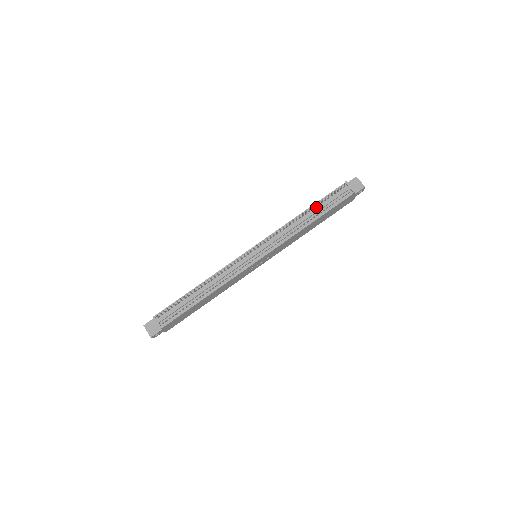
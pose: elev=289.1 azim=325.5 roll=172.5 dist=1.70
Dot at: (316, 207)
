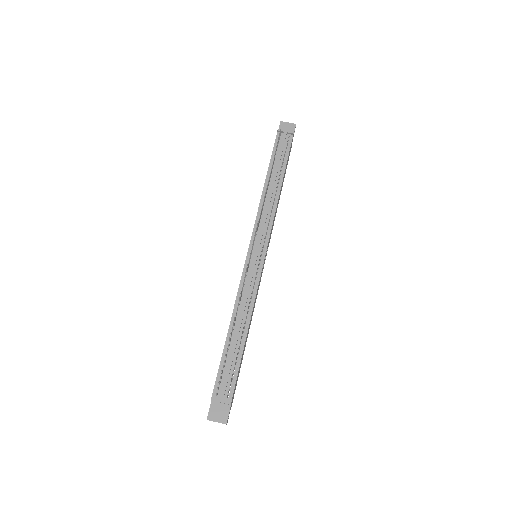
Dot at: (272, 169)
